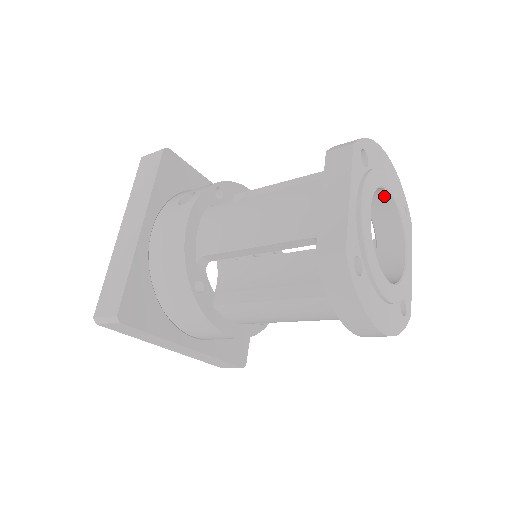
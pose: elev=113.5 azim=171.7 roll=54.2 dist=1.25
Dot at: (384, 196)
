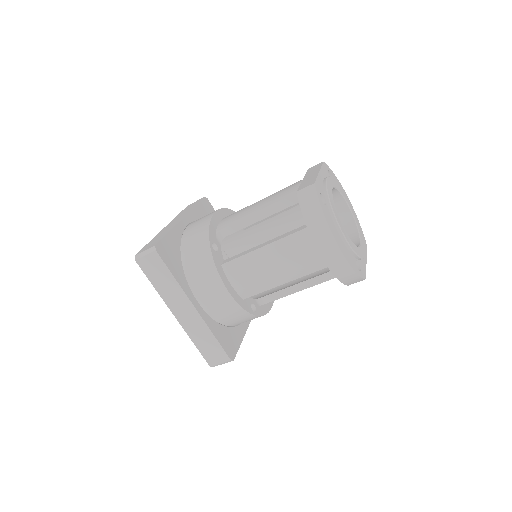
Dot at: (345, 208)
